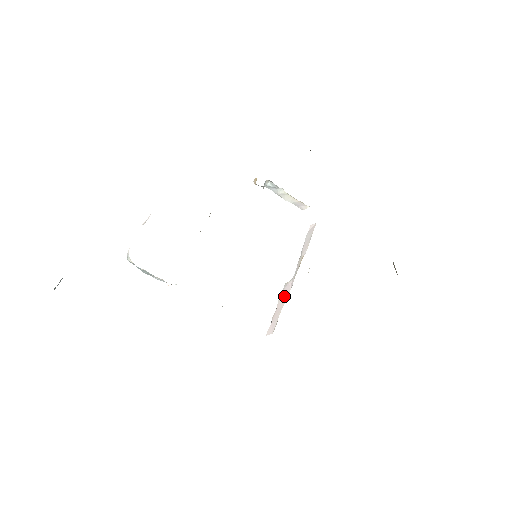
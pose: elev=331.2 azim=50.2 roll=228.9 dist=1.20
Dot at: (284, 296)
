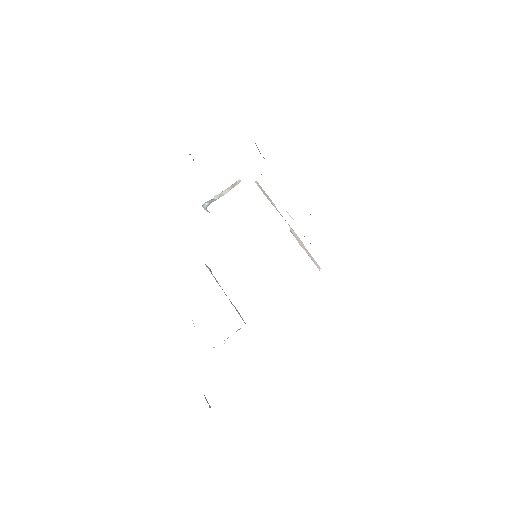
Dot at: (298, 241)
